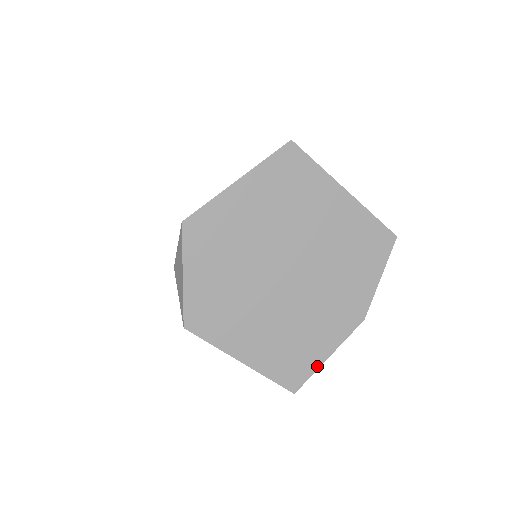
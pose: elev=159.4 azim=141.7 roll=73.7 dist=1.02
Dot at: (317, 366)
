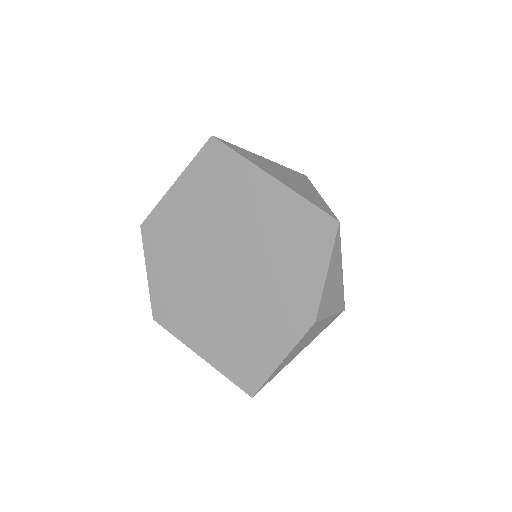
Dot at: (271, 371)
